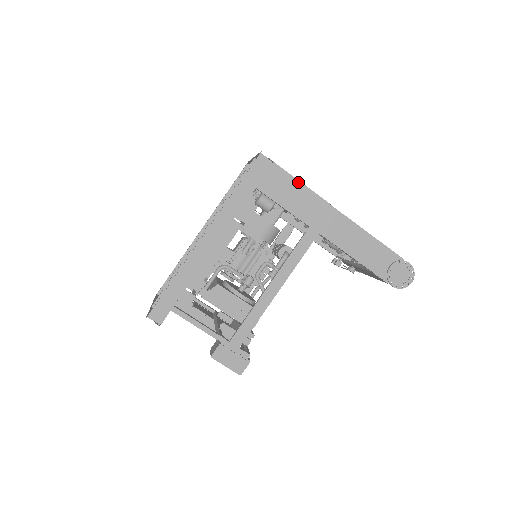
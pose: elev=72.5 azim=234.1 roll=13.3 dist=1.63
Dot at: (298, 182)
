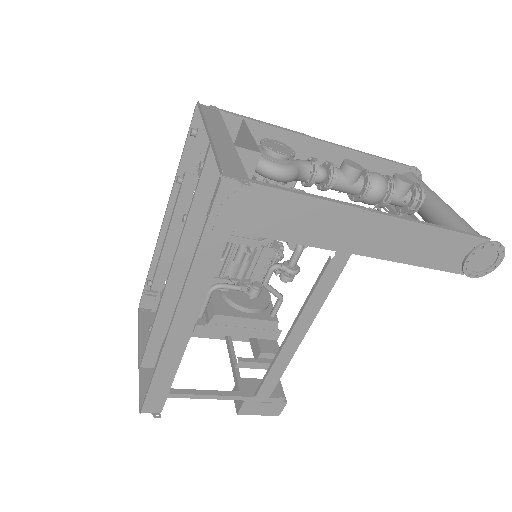
Dot at: (303, 198)
